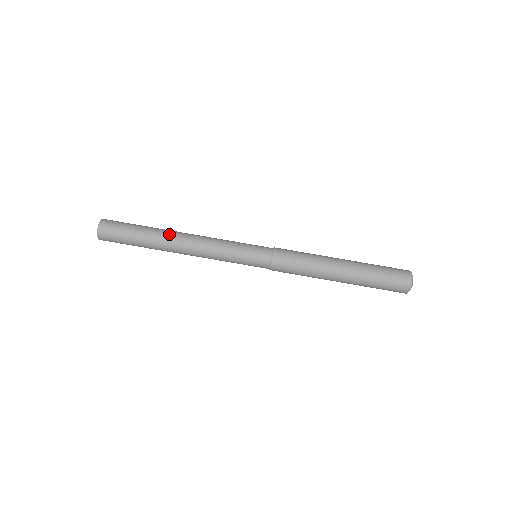
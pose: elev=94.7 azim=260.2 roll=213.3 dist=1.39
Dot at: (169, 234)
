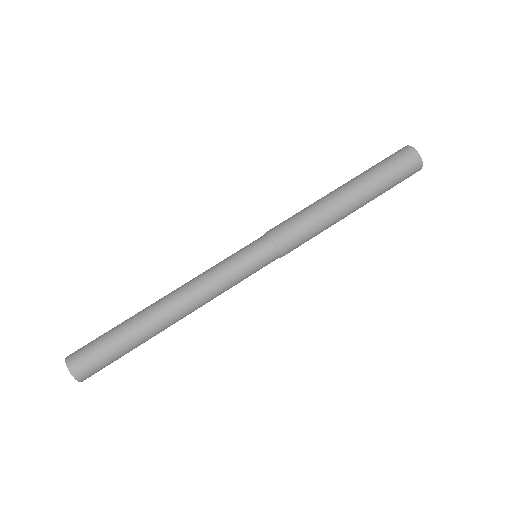
Dot at: (155, 317)
